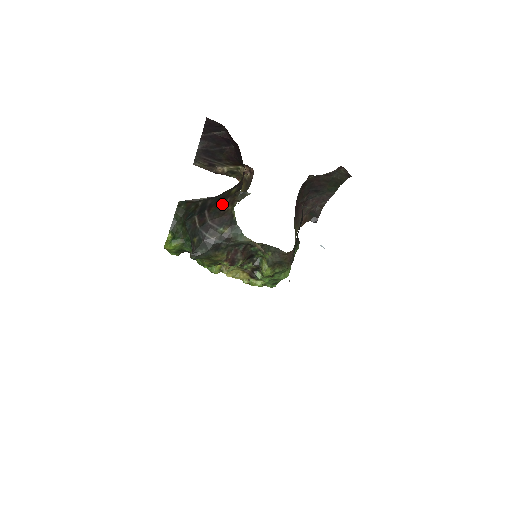
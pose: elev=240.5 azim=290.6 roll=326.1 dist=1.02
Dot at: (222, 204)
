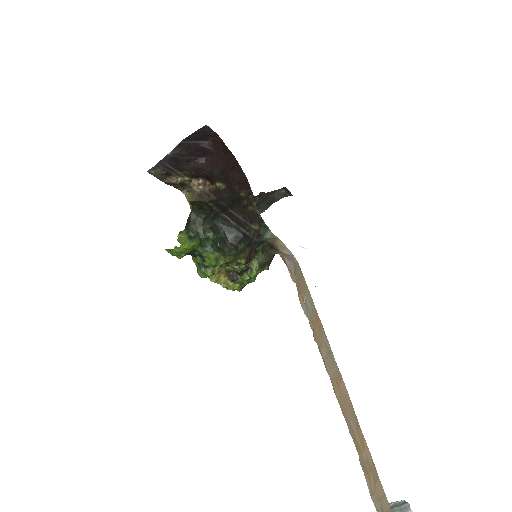
Dot at: (242, 205)
